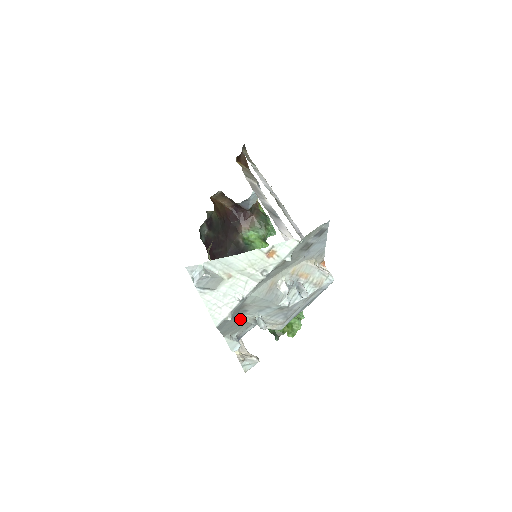
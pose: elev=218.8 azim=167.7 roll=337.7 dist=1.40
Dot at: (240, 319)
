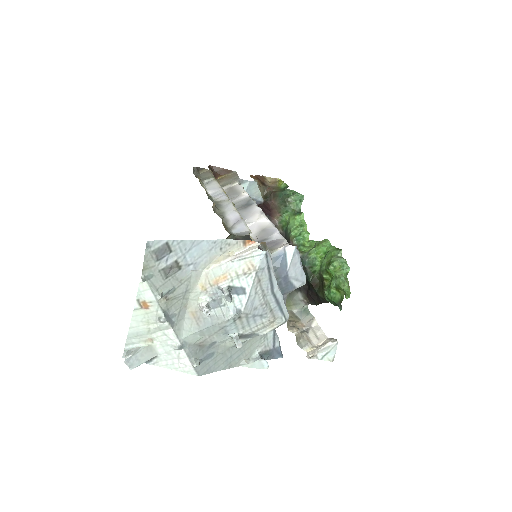
Dot at: (227, 348)
